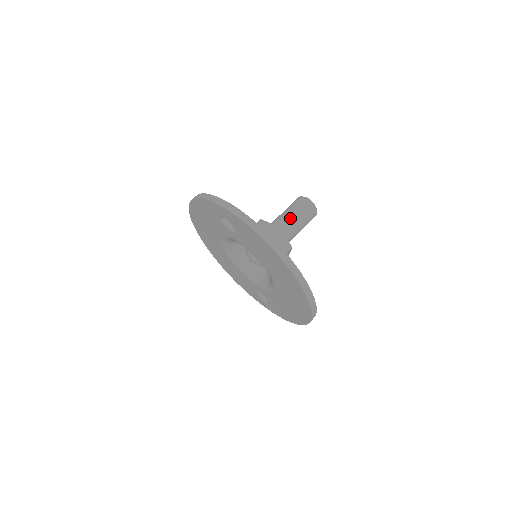
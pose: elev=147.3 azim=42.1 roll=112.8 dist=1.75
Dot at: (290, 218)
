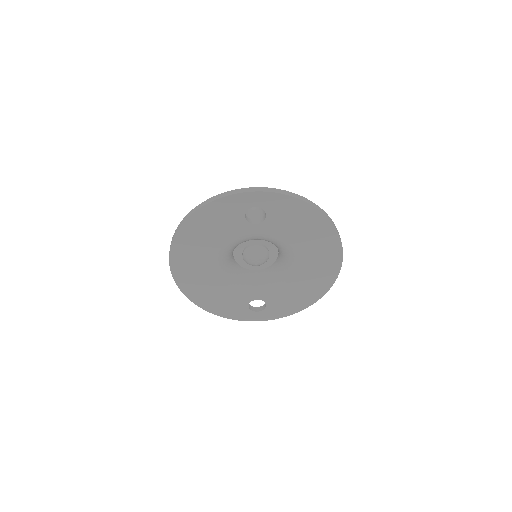
Dot at: (260, 216)
